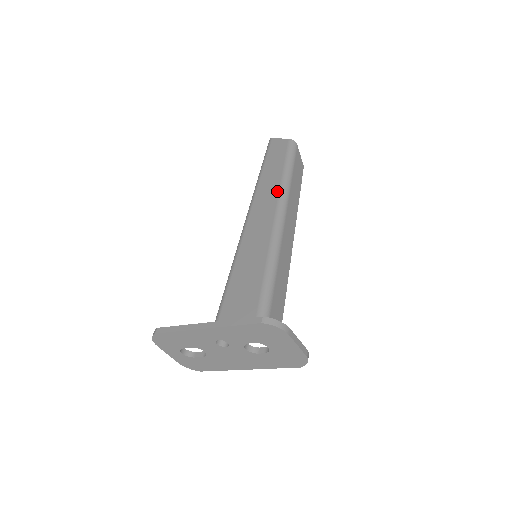
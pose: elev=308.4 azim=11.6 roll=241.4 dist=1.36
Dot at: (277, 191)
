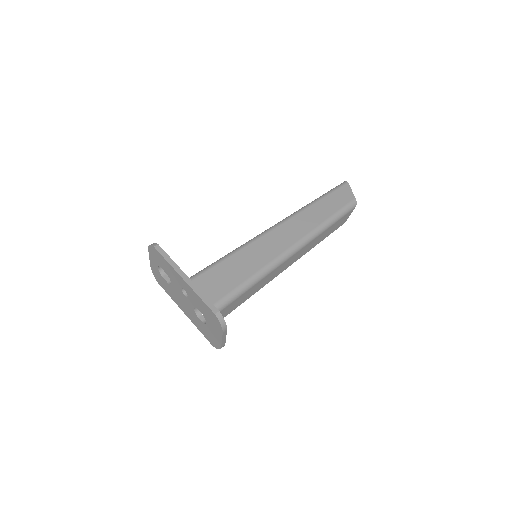
Dot at: (310, 229)
